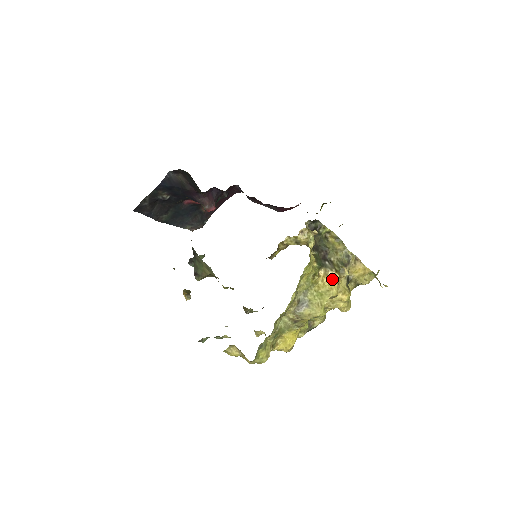
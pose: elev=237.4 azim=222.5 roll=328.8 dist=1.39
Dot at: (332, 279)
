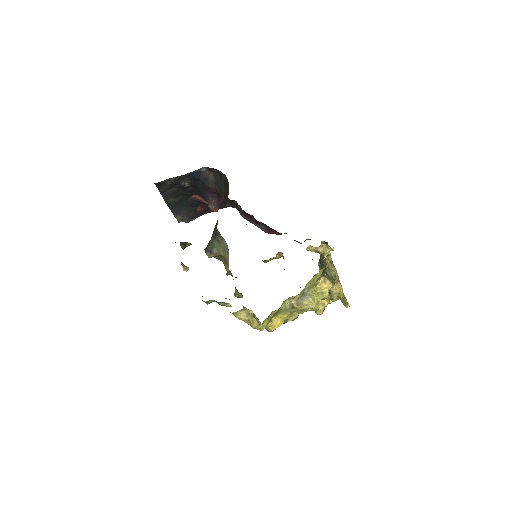
Dot at: (328, 286)
